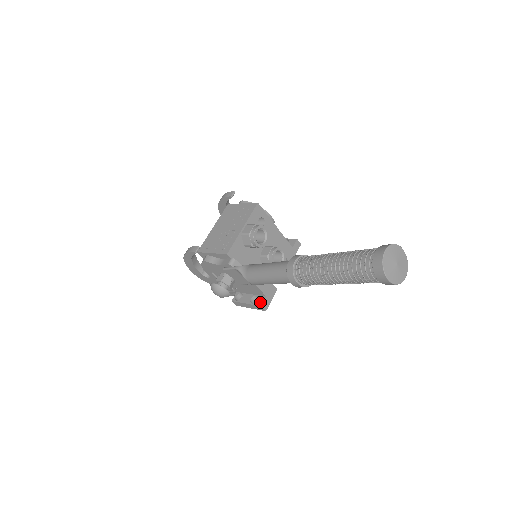
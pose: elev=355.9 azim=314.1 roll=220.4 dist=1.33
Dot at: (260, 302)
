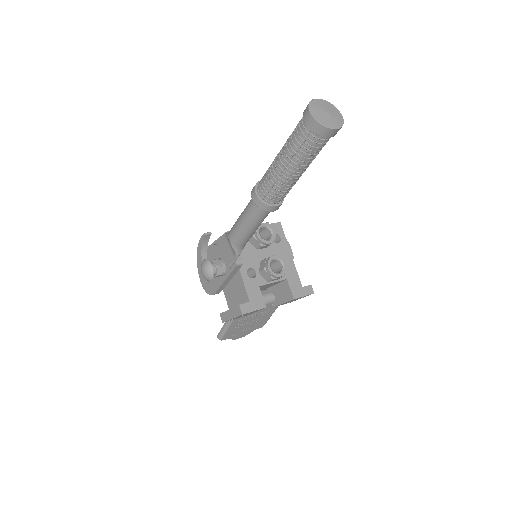
Dot at: (241, 304)
